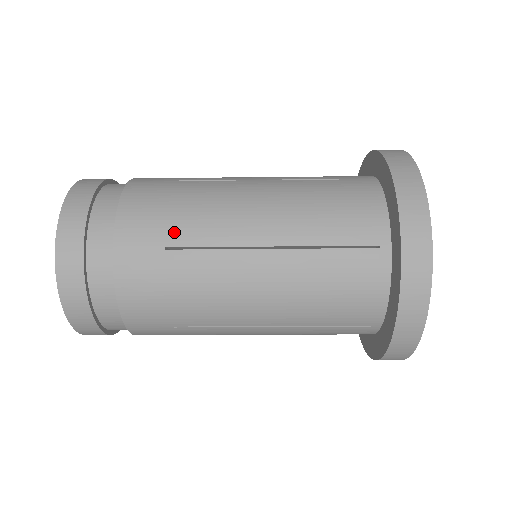
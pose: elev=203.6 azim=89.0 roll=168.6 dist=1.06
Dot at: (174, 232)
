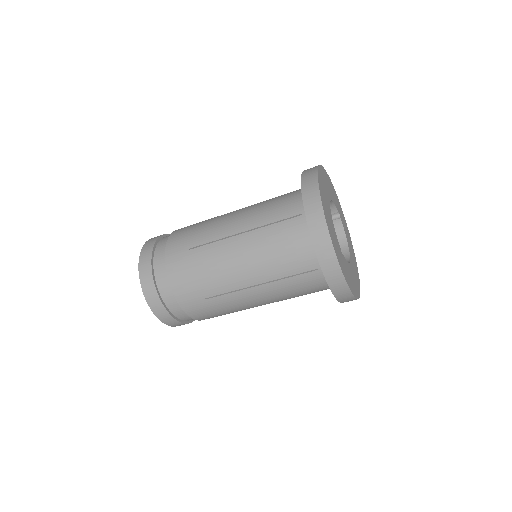
Dot at: (194, 240)
